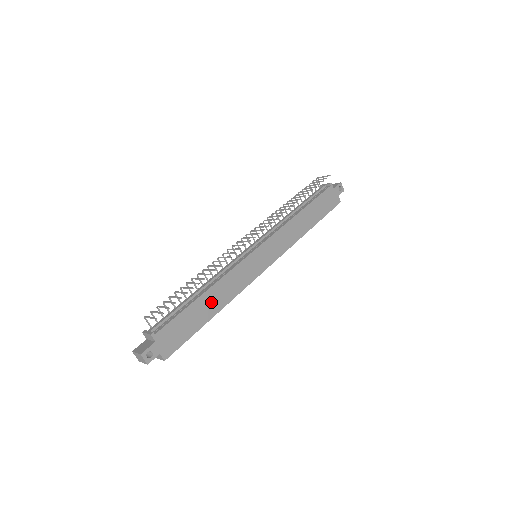
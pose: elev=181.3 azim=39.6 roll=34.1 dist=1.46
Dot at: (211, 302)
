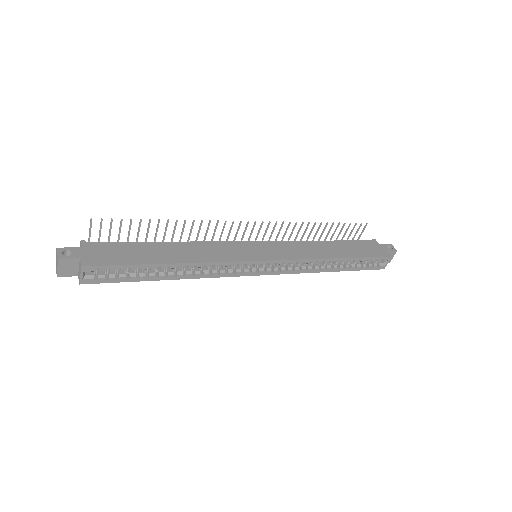
Dot at: (173, 252)
